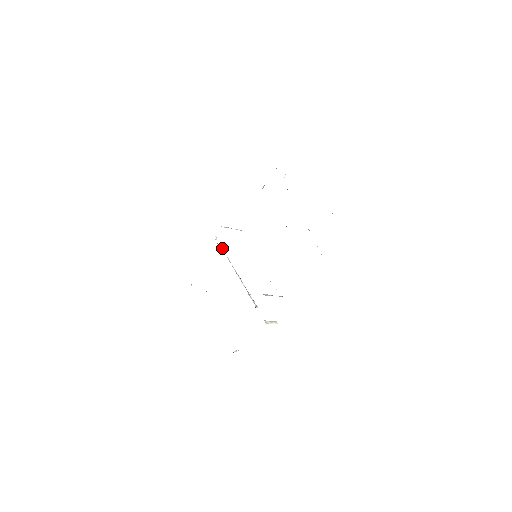
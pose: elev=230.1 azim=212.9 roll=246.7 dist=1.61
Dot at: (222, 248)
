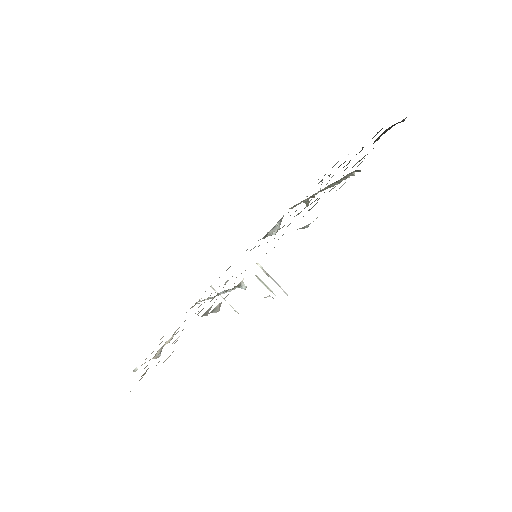
Dot at: occluded
